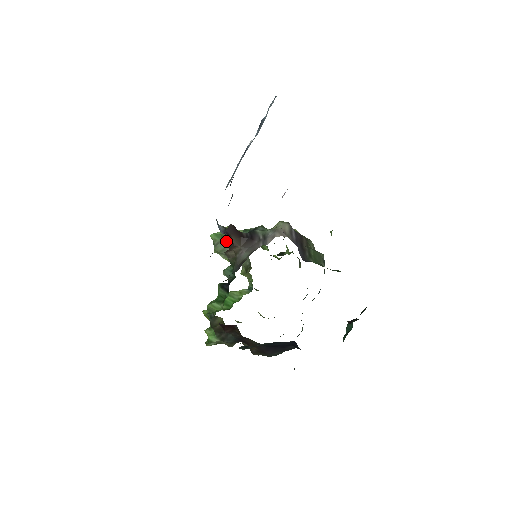
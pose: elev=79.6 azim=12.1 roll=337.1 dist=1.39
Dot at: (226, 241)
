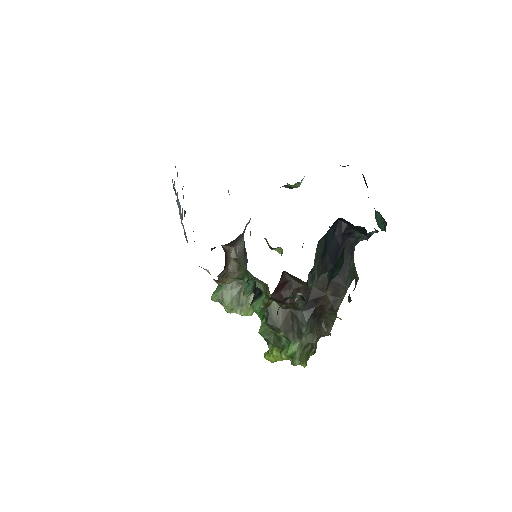
Dot at: (226, 285)
